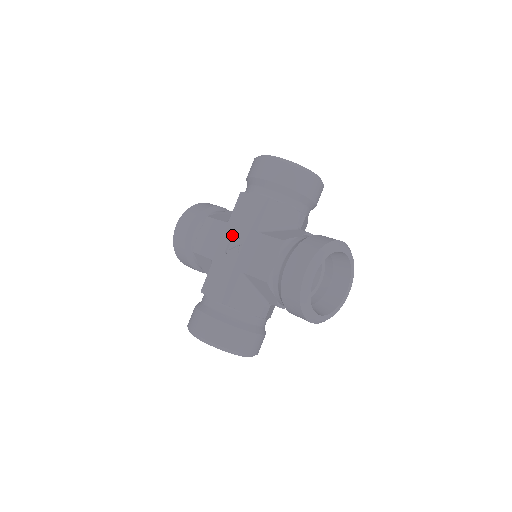
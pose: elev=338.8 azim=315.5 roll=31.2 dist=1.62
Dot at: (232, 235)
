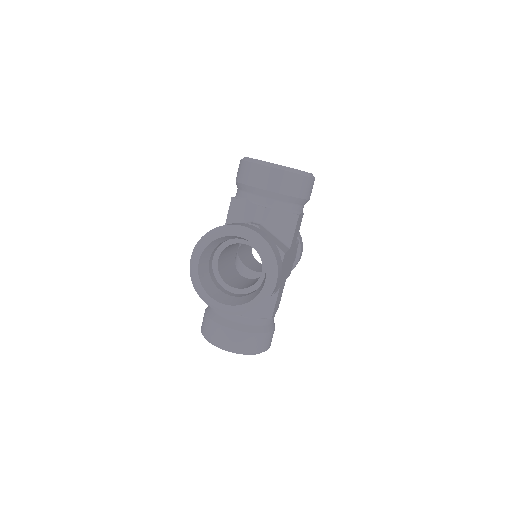
Dot at: occluded
